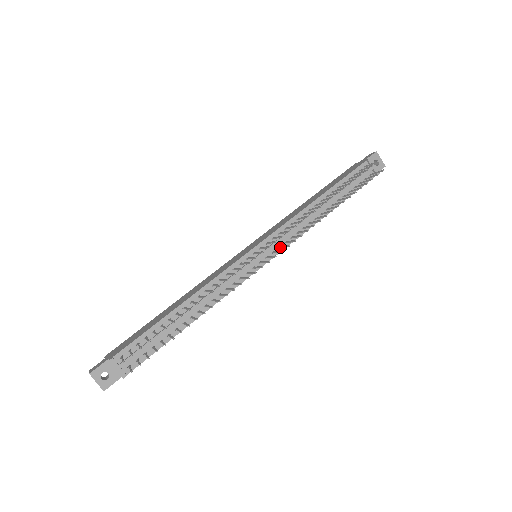
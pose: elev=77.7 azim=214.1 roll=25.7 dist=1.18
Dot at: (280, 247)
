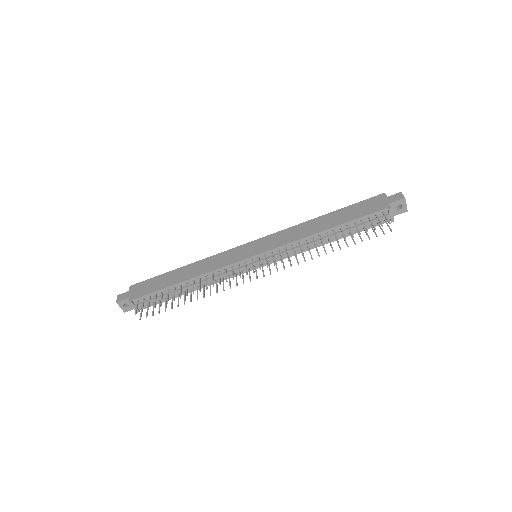
Dot at: (275, 261)
